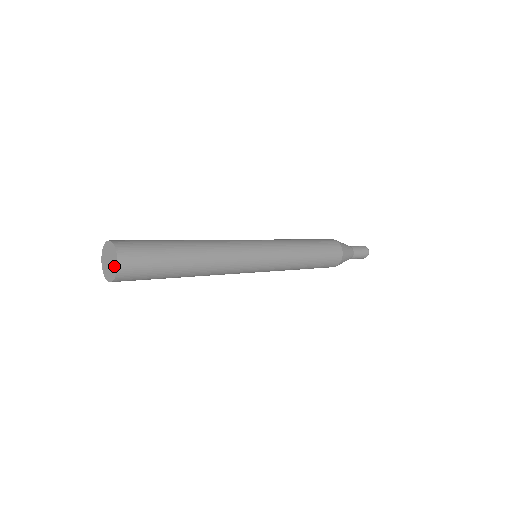
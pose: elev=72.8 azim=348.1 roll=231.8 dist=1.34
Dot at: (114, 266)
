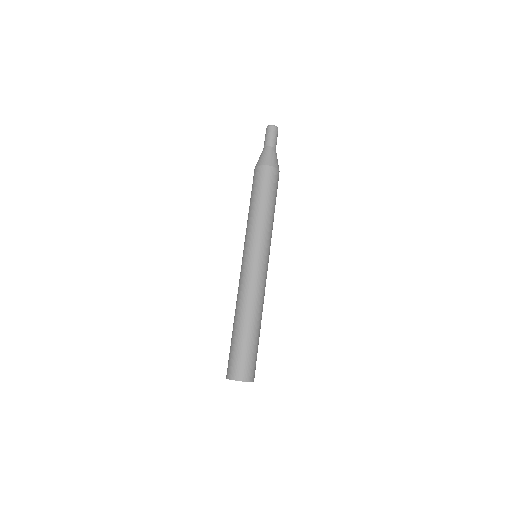
Dot at: occluded
